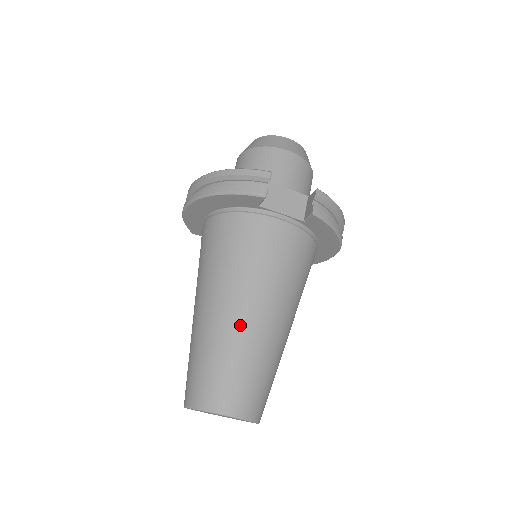
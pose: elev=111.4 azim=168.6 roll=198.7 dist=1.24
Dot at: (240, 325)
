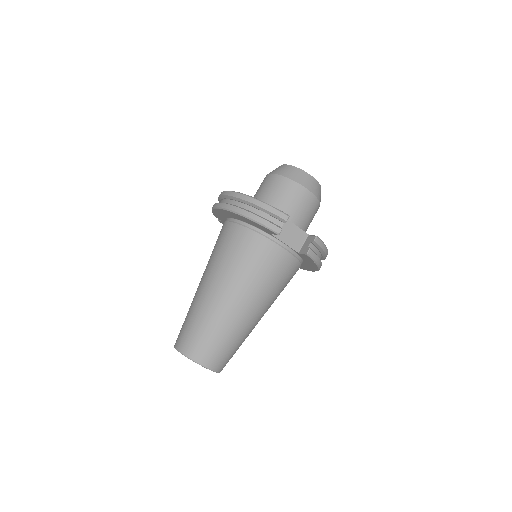
Dot at: (230, 312)
